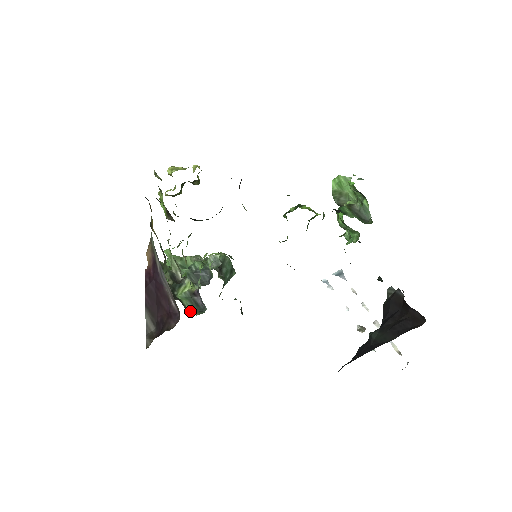
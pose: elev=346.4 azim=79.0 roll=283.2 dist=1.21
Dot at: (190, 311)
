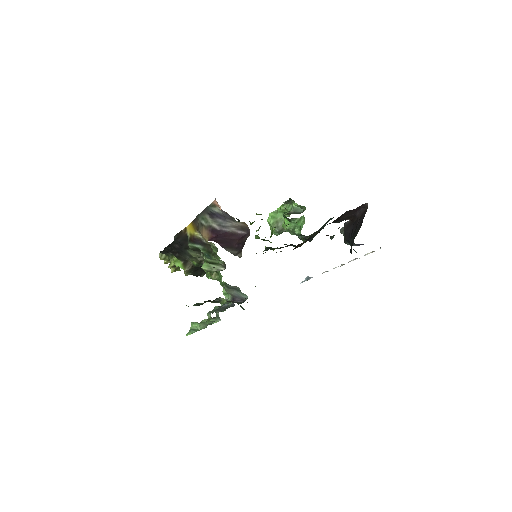
Dot at: occluded
